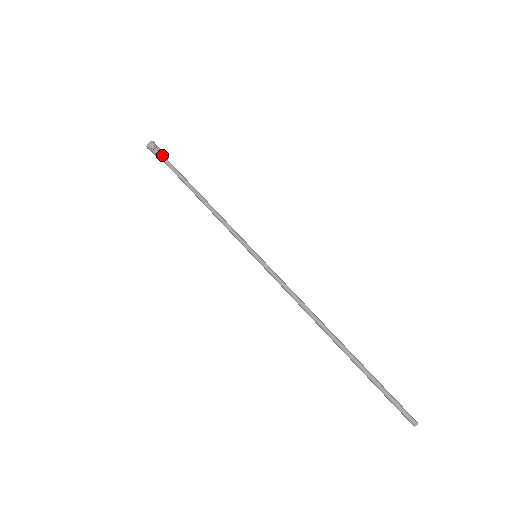
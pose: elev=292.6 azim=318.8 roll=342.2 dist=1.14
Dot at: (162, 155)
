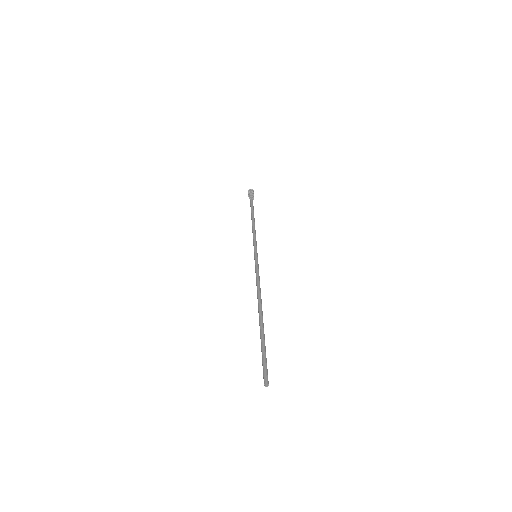
Dot at: (250, 196)
